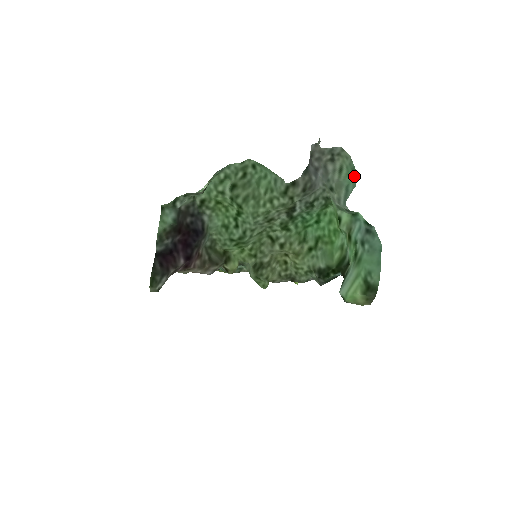
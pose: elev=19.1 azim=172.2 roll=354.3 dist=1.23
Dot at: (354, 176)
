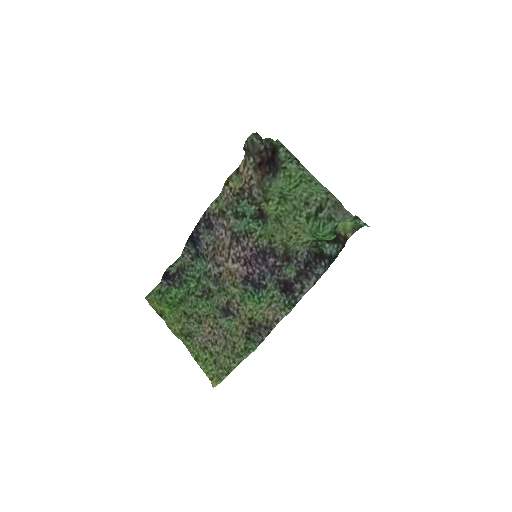
Dot at: occluded
